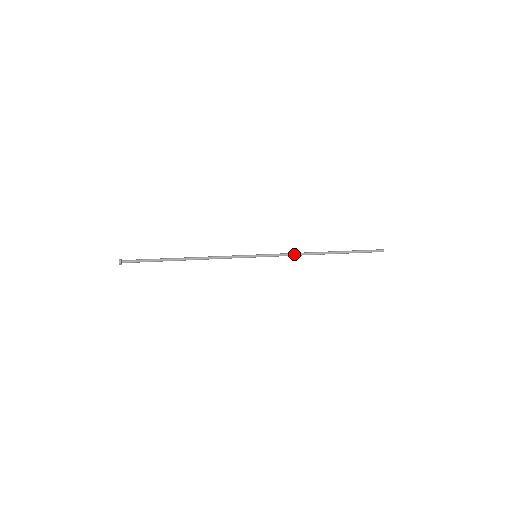
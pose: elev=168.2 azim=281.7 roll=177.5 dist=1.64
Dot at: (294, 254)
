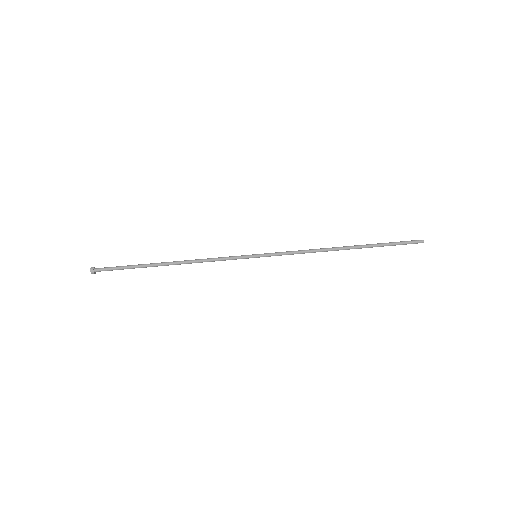
Dot at: (304, 253)
